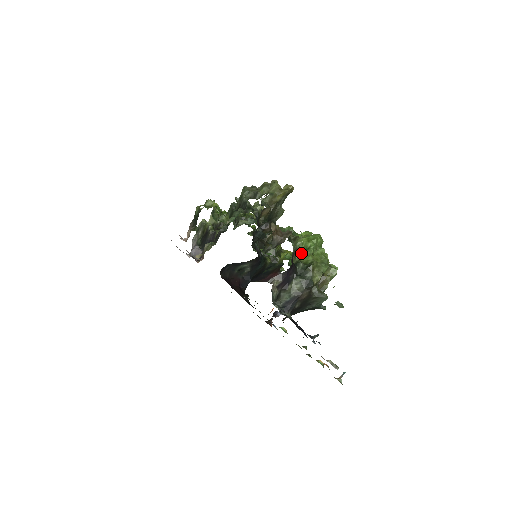
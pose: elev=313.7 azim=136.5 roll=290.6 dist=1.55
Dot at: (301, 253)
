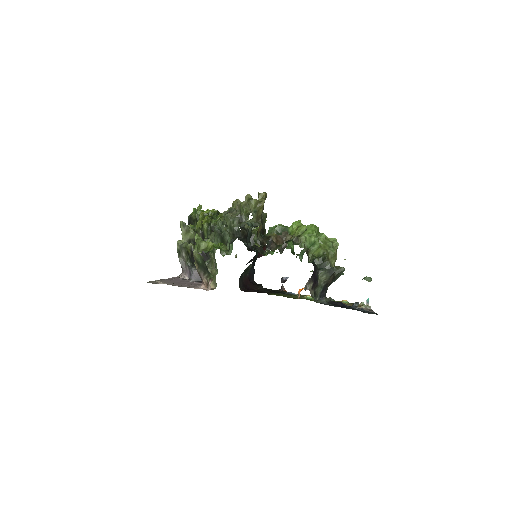
Dot at: (311, 250)
